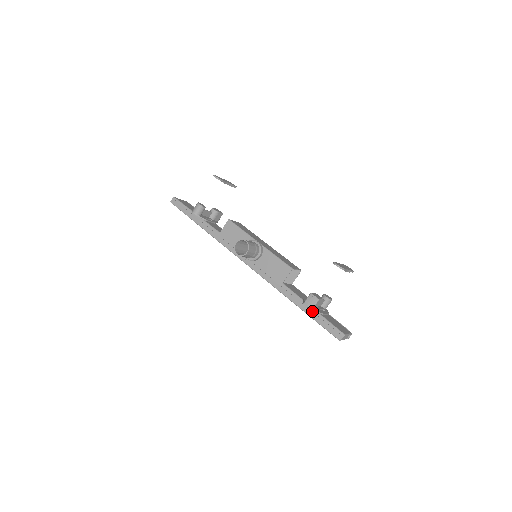
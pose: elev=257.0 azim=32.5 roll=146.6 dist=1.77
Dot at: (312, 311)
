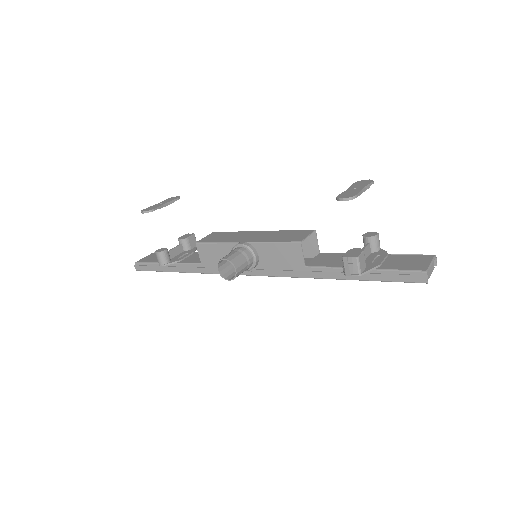
Dot at: occluded
